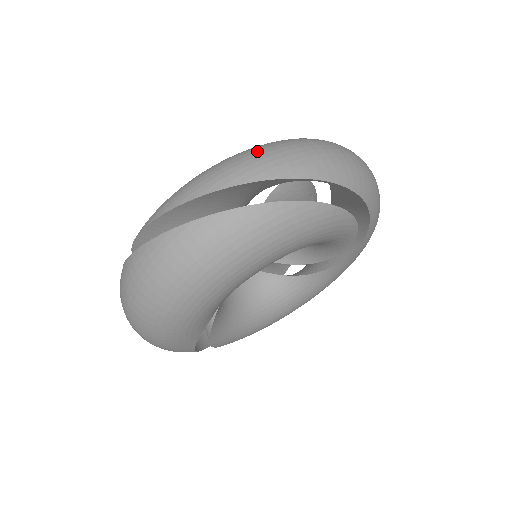
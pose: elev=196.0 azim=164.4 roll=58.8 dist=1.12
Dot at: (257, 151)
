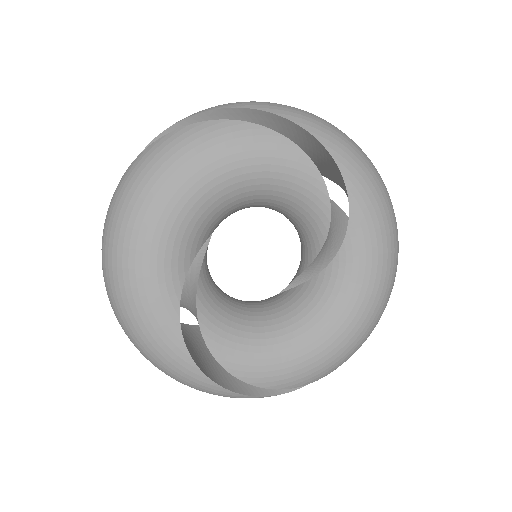
Dot at: occluded
